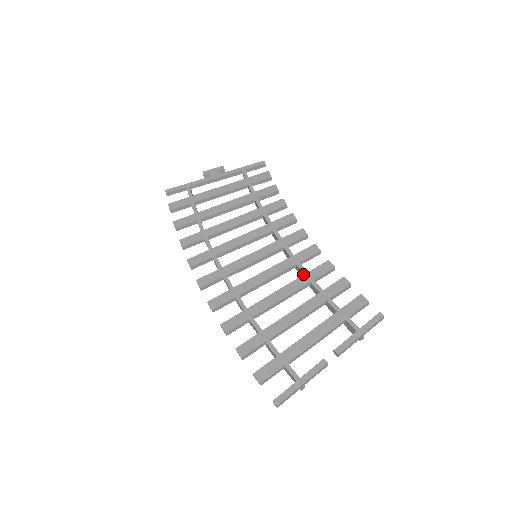
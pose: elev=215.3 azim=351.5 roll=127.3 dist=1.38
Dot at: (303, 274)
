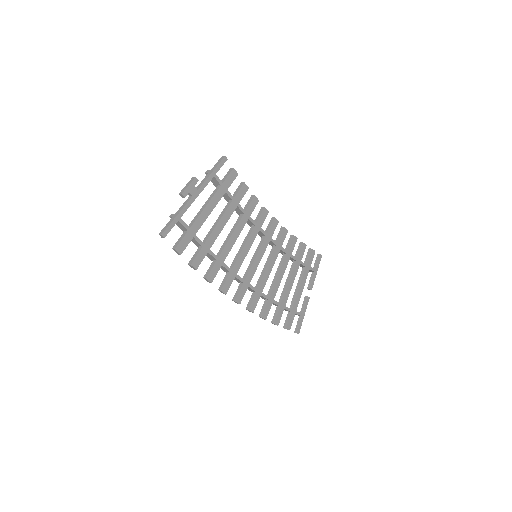
Dot at: (285, 253)
